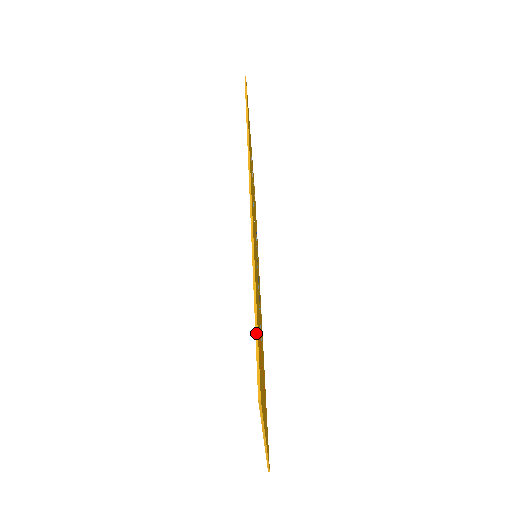
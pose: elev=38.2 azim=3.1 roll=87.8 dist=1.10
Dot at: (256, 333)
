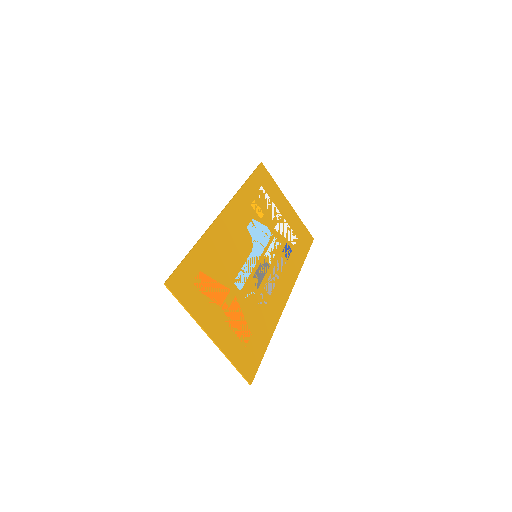
Dot at: (181, 262)
